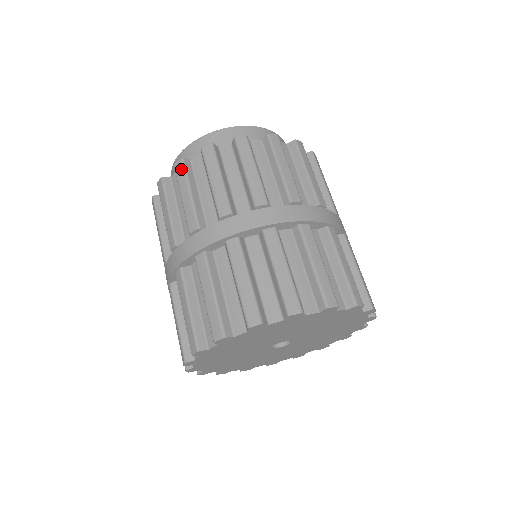
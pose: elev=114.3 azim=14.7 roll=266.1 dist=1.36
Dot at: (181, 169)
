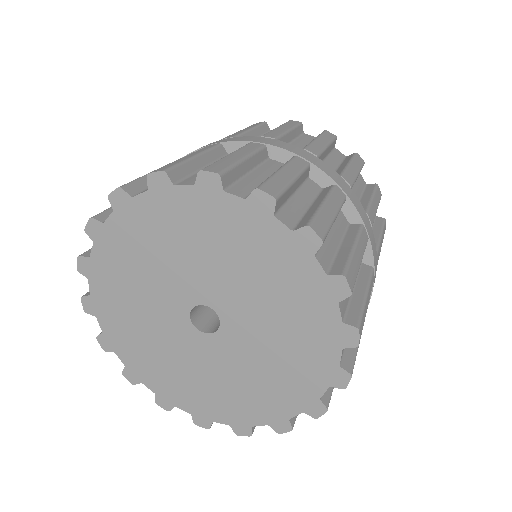
Dot at: (295, 123)
